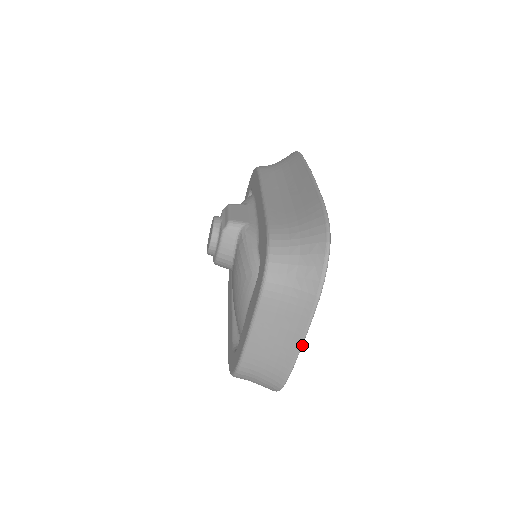
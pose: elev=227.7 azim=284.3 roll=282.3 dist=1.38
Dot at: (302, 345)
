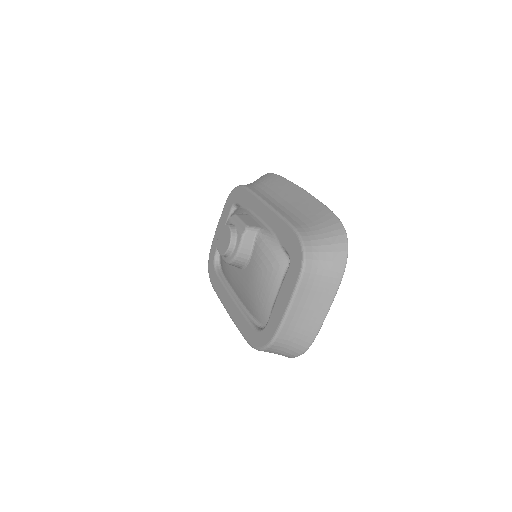
Dot at: occluded
